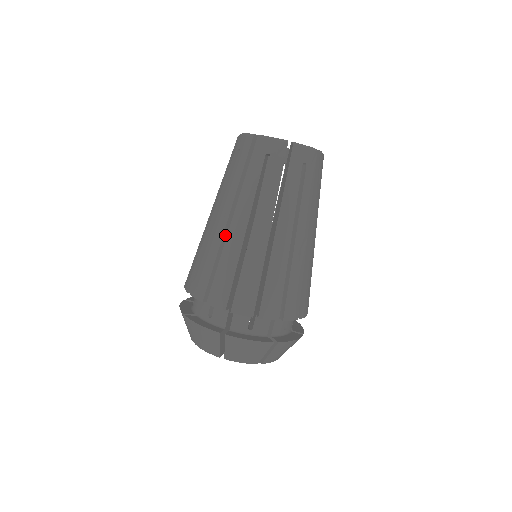
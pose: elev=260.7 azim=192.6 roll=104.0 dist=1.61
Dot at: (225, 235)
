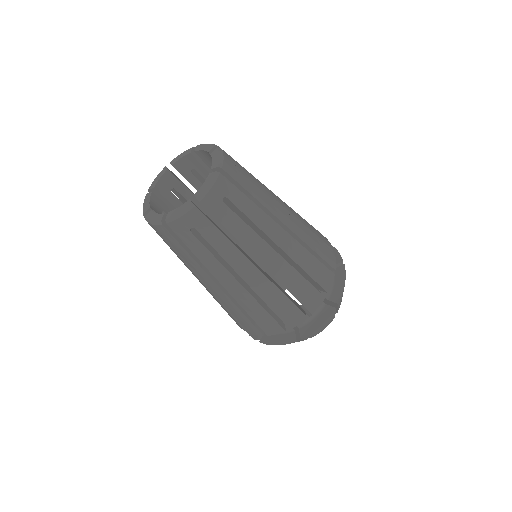
Dot at: (228, 293)
